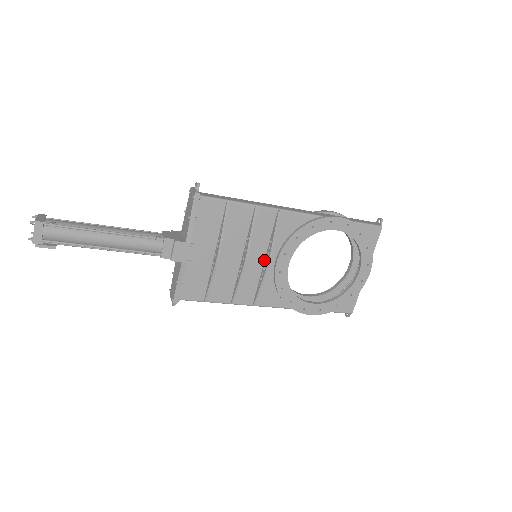
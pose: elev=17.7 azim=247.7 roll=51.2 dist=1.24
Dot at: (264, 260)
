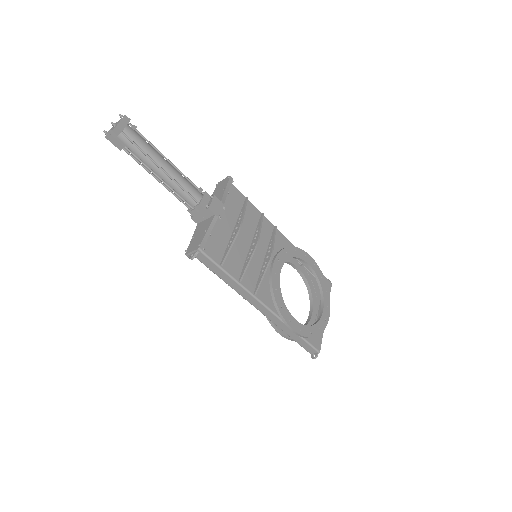
Dot at: (264, 258)
